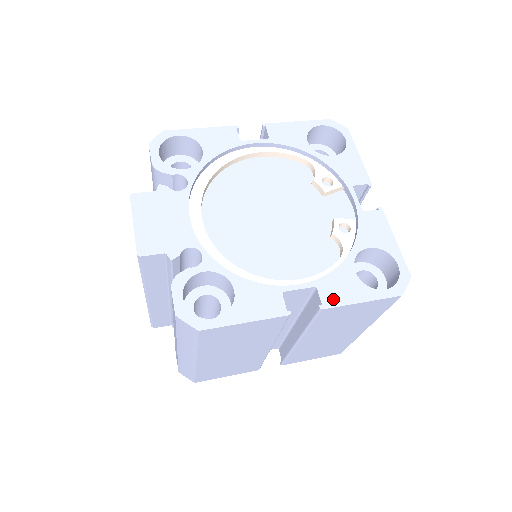
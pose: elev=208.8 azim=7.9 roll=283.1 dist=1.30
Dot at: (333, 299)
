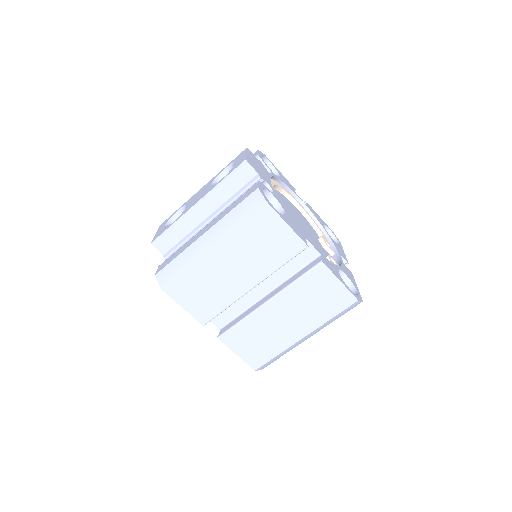
Dot at: (328, 265)
